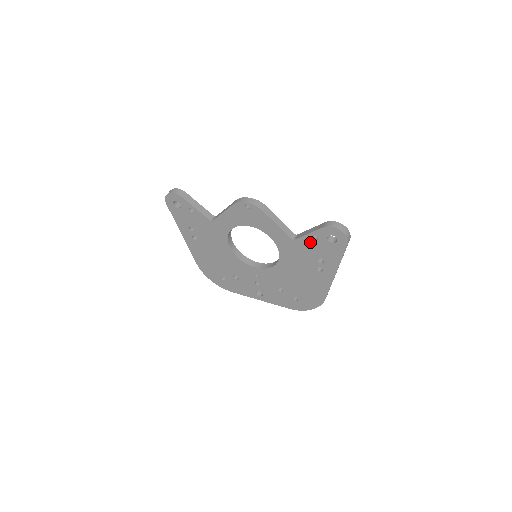
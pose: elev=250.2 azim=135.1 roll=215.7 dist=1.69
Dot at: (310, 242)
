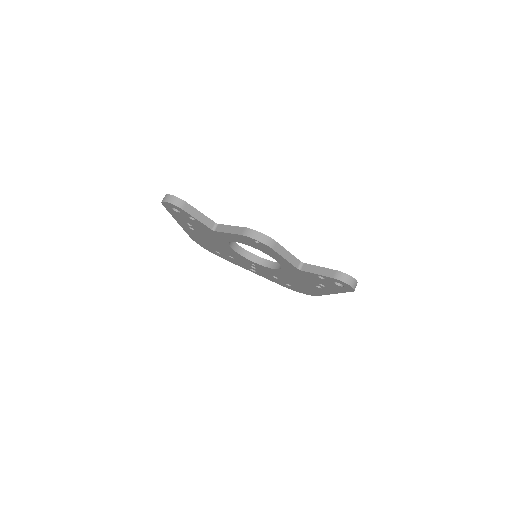
Dot at: (316, 277)
